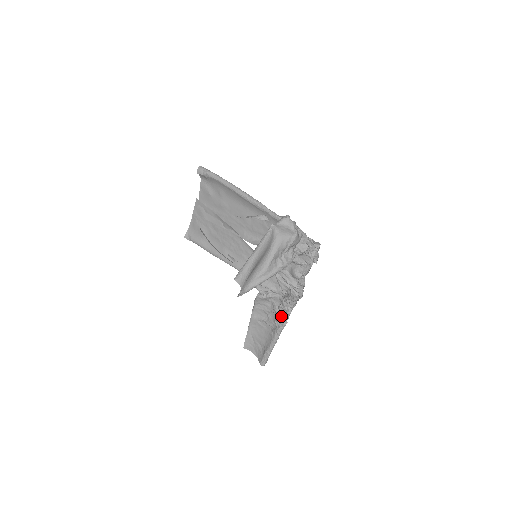
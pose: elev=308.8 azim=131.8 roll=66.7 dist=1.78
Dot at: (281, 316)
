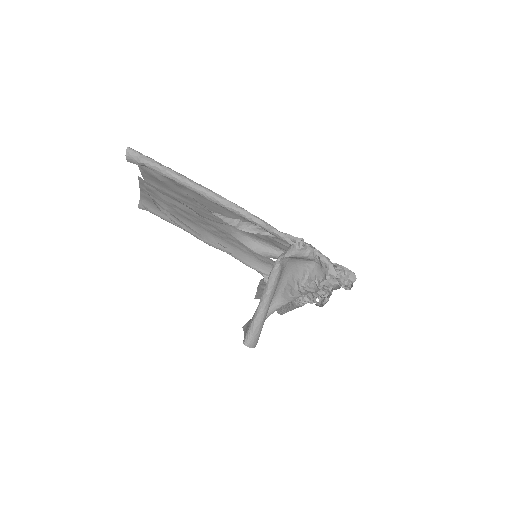
Dot at: (300, 300)
